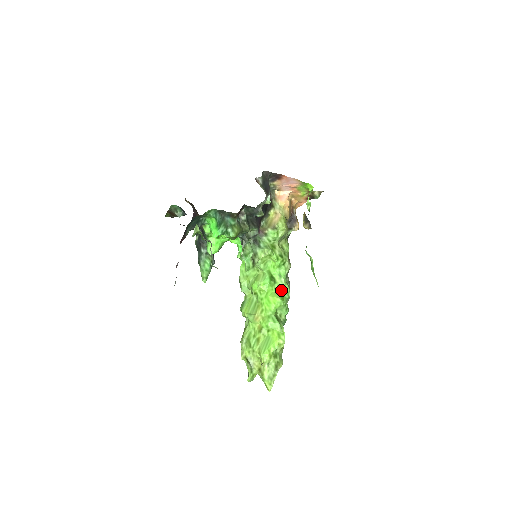
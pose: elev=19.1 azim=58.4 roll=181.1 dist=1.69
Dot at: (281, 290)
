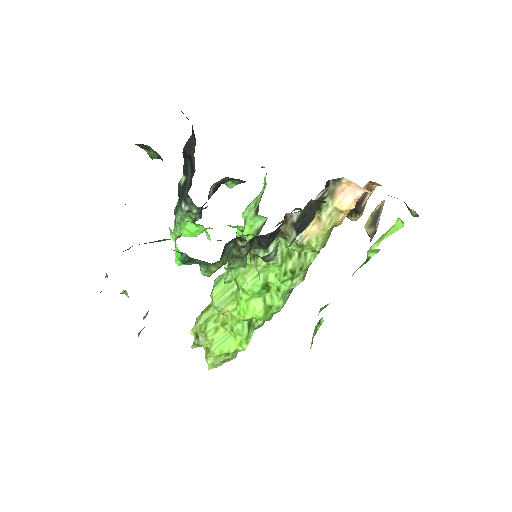
Dot at: (271, 303)
